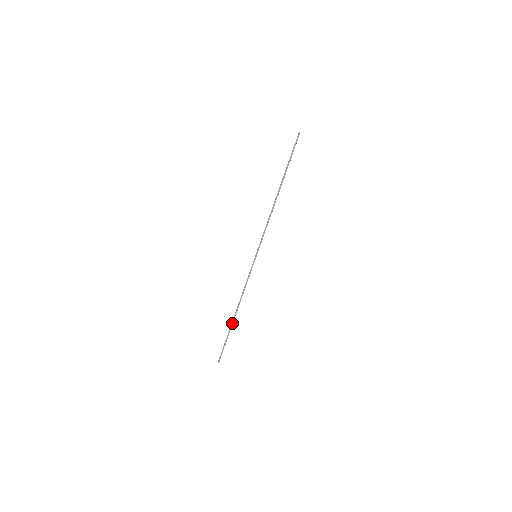
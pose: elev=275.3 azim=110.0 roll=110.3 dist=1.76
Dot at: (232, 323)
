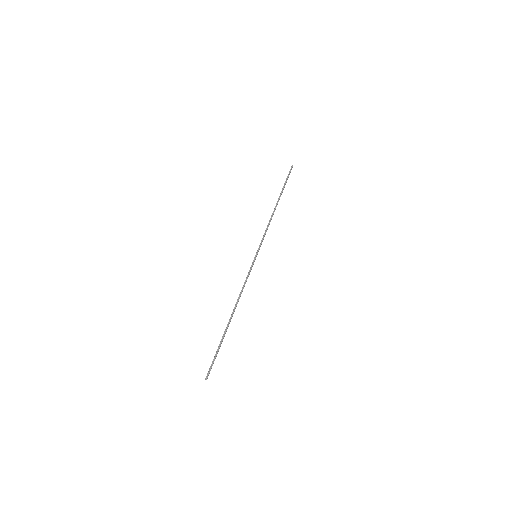
Dot at: (227, 326)
